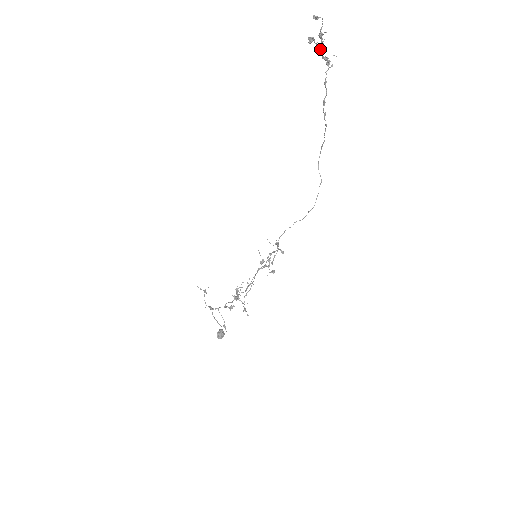
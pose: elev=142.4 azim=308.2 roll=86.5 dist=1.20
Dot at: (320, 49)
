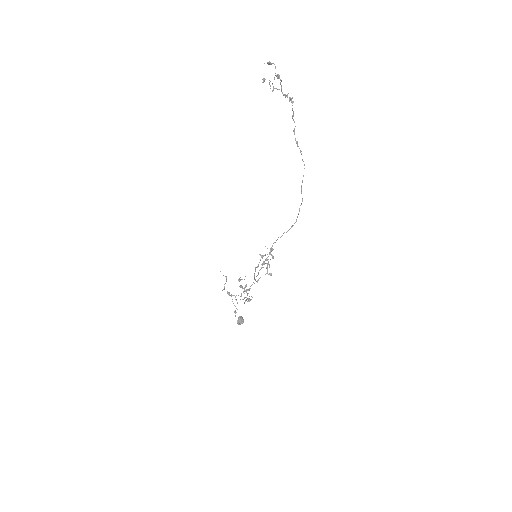
Dot at: occluded
